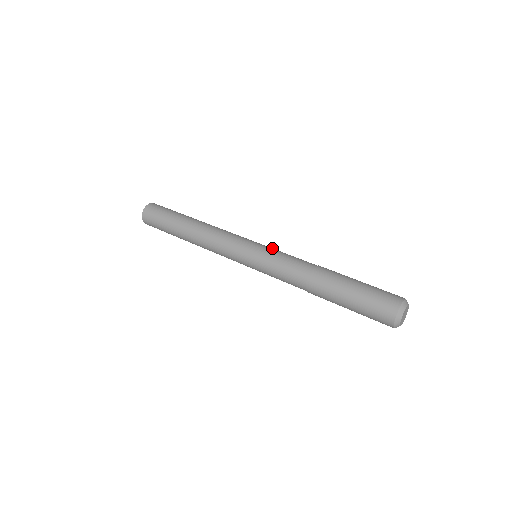
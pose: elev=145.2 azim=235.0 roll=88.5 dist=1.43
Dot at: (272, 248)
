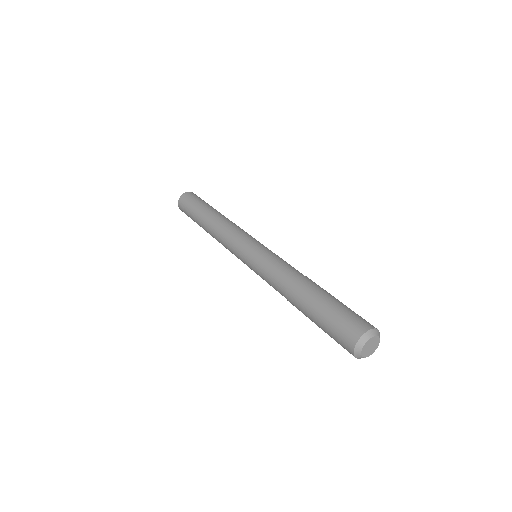
Dot at: occluded
